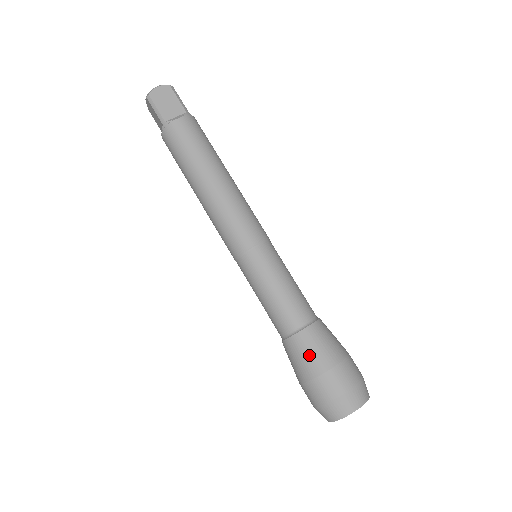
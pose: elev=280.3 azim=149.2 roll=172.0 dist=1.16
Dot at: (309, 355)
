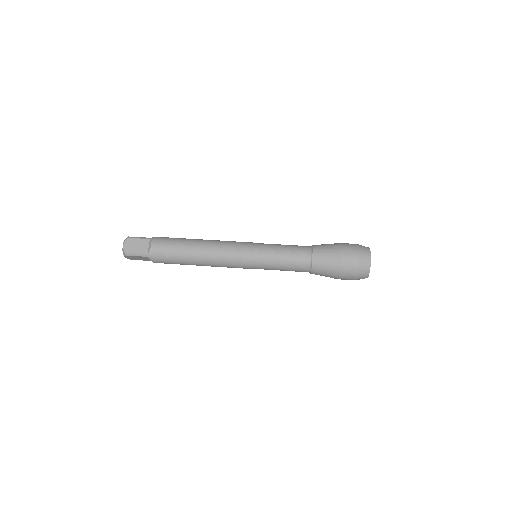
Dot at: (327, 263)
